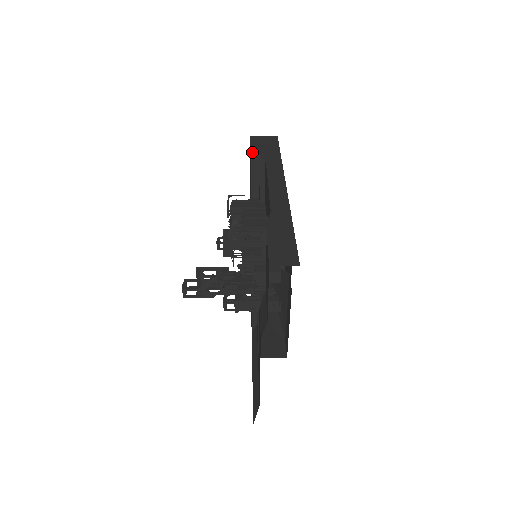
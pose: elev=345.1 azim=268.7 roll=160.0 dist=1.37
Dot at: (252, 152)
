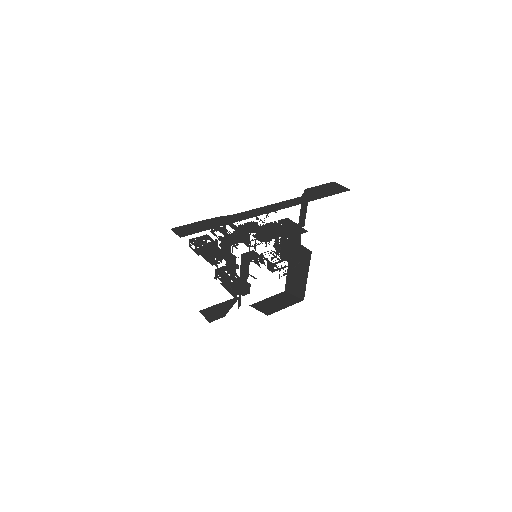
Dot at: (309, 188)
